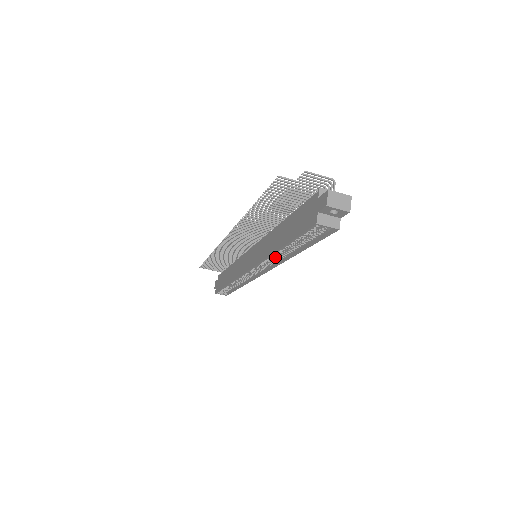
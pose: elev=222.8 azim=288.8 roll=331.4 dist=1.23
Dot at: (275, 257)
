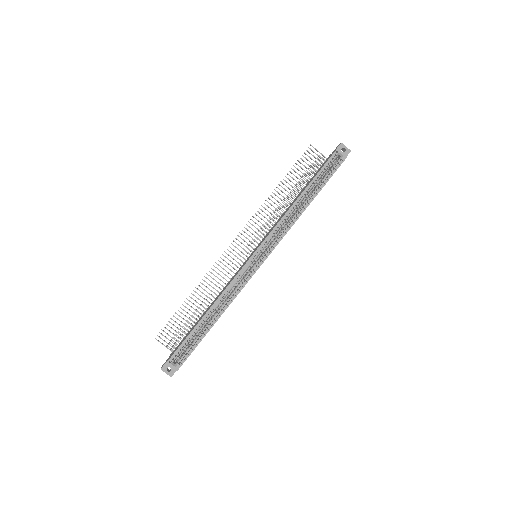
Dot at: (287, 223)
